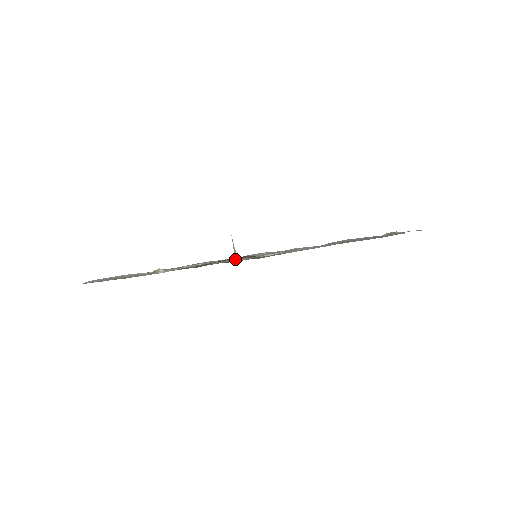
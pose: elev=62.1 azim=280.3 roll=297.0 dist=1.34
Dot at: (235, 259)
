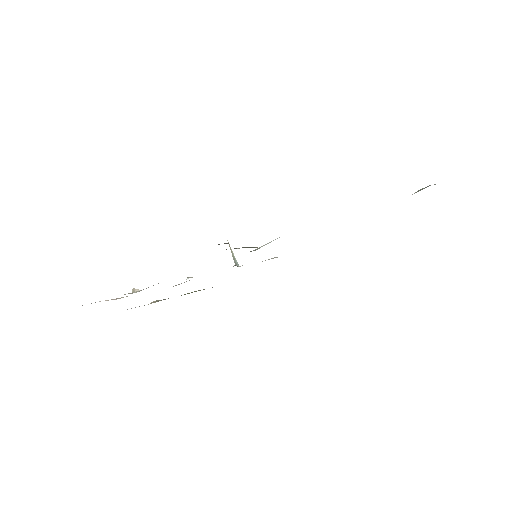
Dot at: occluded
